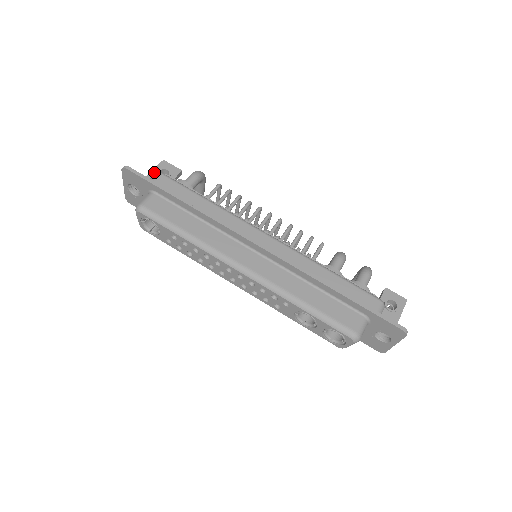
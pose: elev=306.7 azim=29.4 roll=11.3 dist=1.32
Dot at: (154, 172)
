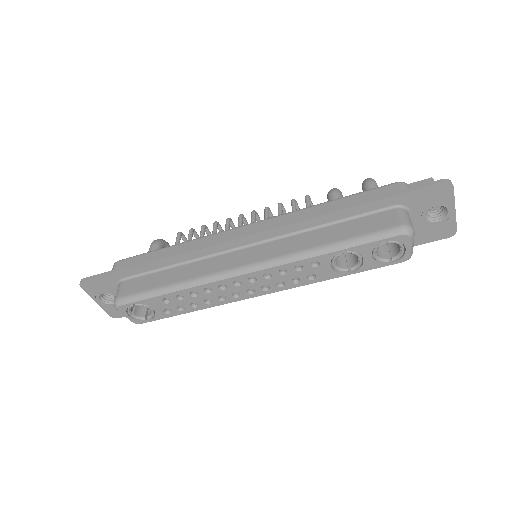
Dot at: occluded
